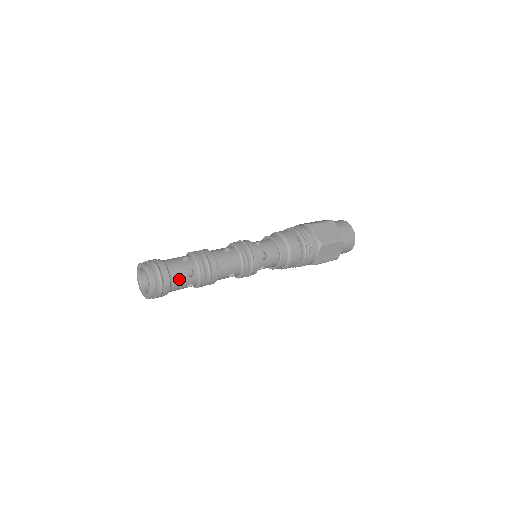
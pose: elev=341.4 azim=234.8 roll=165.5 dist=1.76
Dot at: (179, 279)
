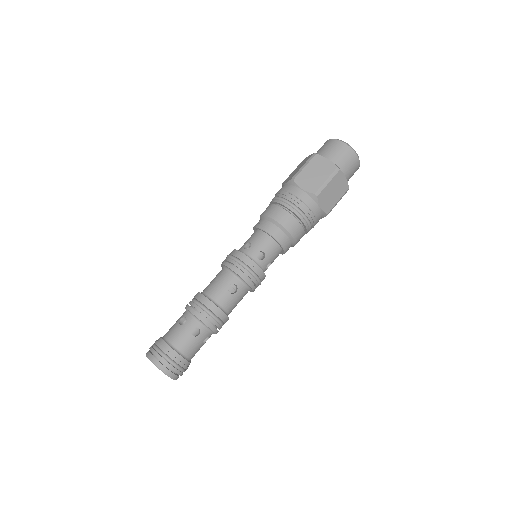
Dot at: occluded
